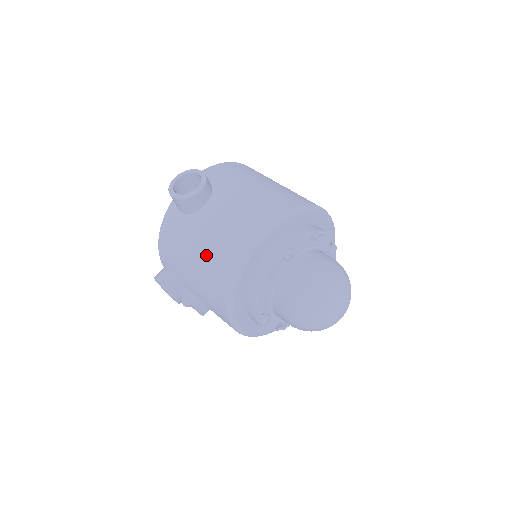
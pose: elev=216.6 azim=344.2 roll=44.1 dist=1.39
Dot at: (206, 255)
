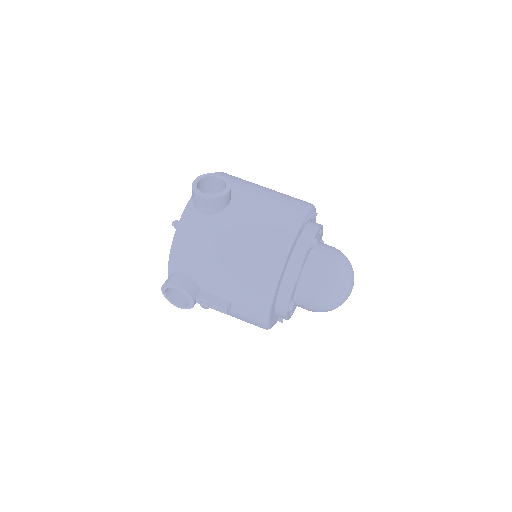
Dot at: (243, 249)
